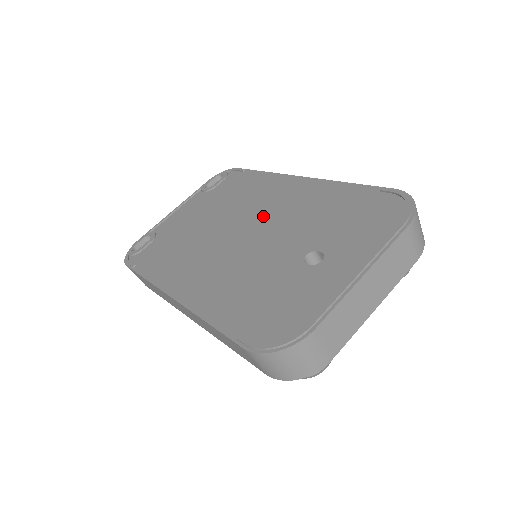
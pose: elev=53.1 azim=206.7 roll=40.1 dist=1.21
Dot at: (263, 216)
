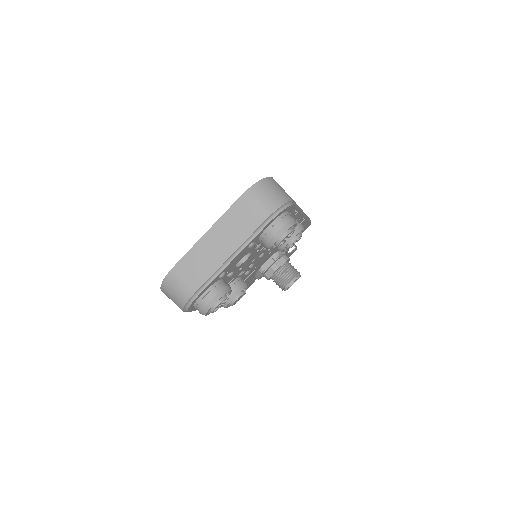
Dot at: occluded
